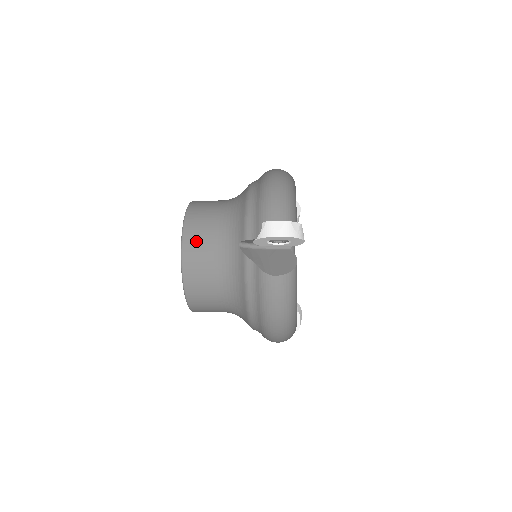
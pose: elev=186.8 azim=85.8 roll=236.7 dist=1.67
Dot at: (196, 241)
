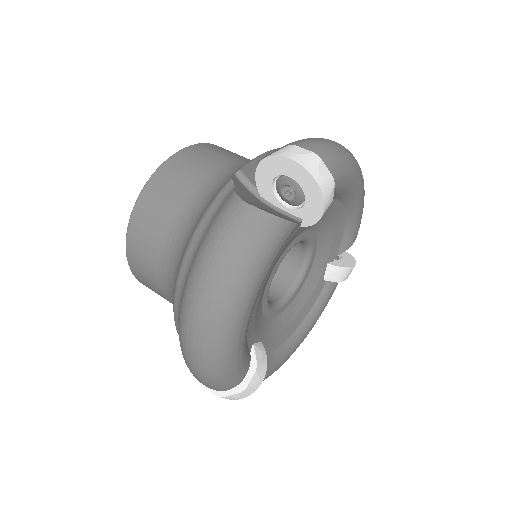
Dot at: occluded
